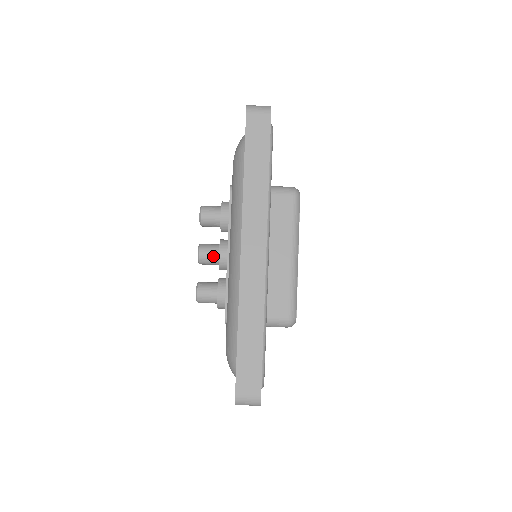
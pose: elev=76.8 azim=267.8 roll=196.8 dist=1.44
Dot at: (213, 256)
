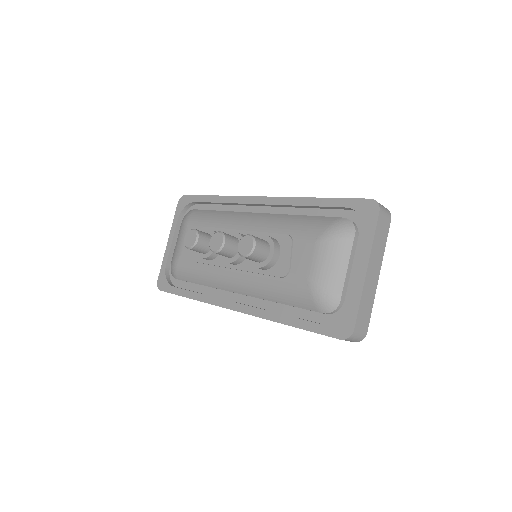
Dot at: occluded
